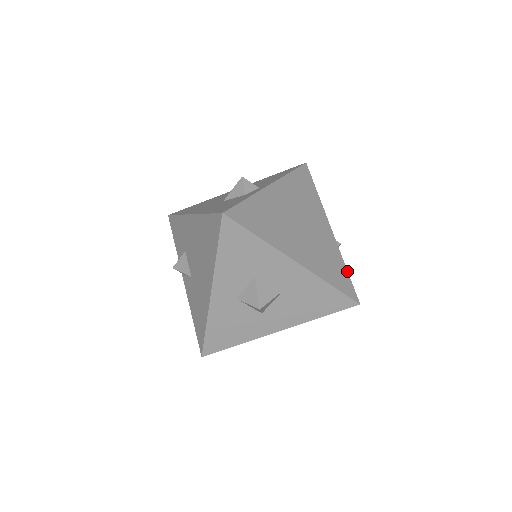
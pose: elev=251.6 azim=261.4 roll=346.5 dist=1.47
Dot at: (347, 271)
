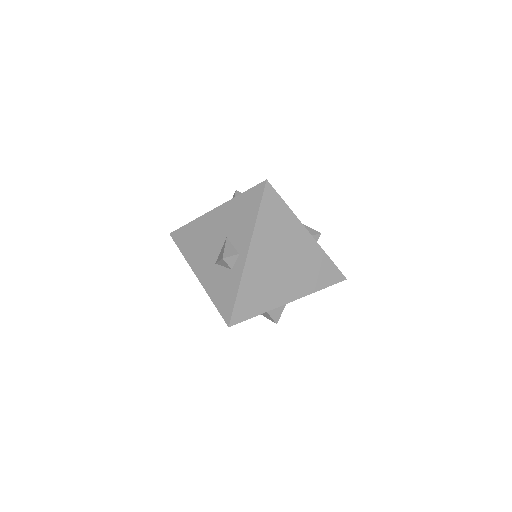
Dot at: (331, 261)
